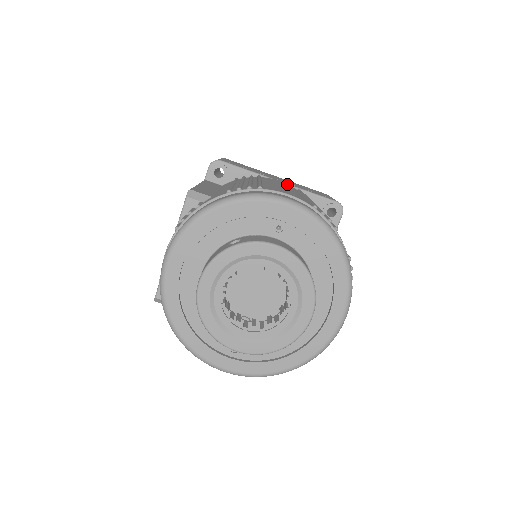
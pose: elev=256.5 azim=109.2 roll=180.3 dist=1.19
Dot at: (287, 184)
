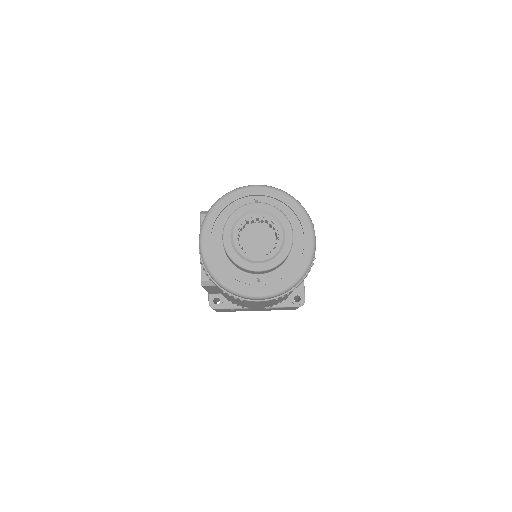
Dot at: occluded
